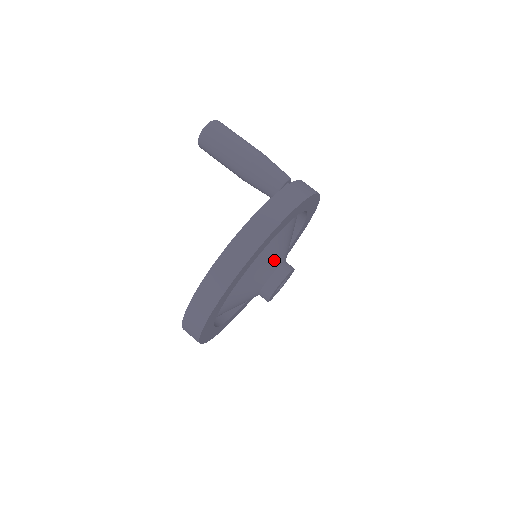
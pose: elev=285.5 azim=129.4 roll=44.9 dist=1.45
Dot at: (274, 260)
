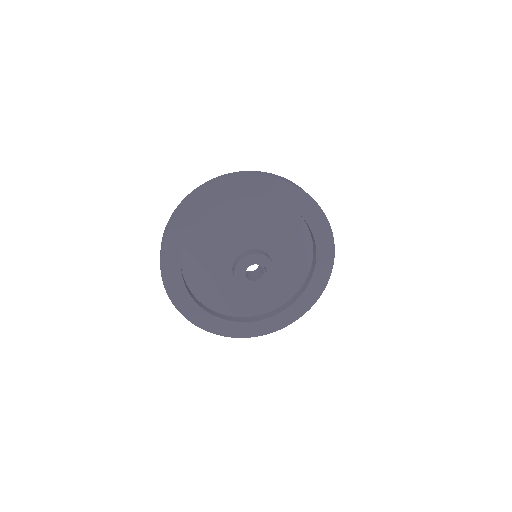
Dot at: (274, 244)
